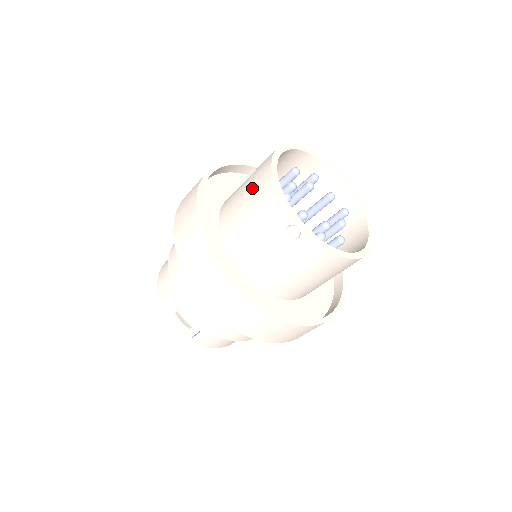
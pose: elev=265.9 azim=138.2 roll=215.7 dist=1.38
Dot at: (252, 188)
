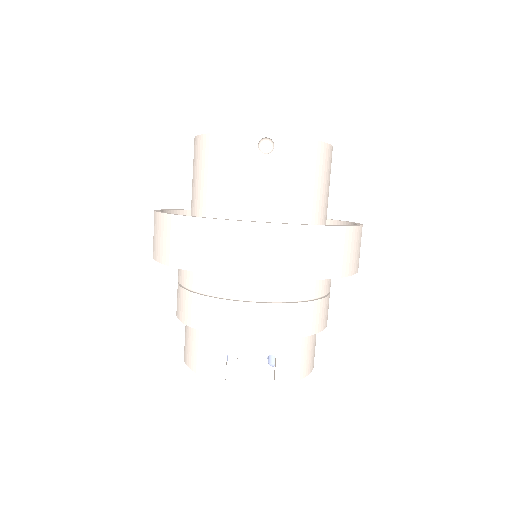
Dot at: (203, 167)
